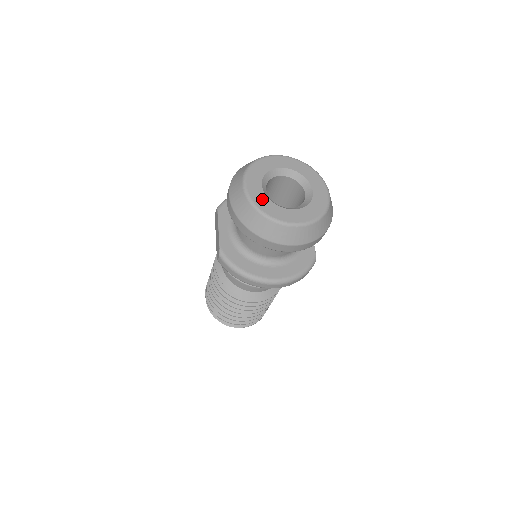
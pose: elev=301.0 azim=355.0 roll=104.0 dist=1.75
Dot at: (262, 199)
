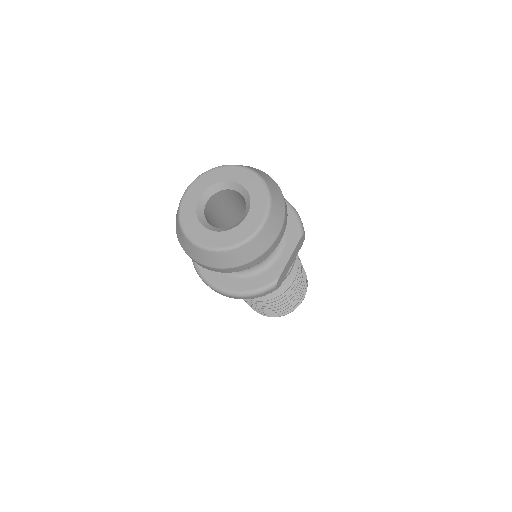
Dot at: (190, 211)
